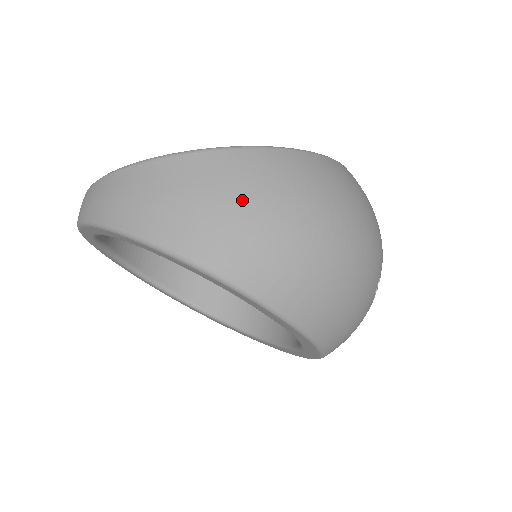
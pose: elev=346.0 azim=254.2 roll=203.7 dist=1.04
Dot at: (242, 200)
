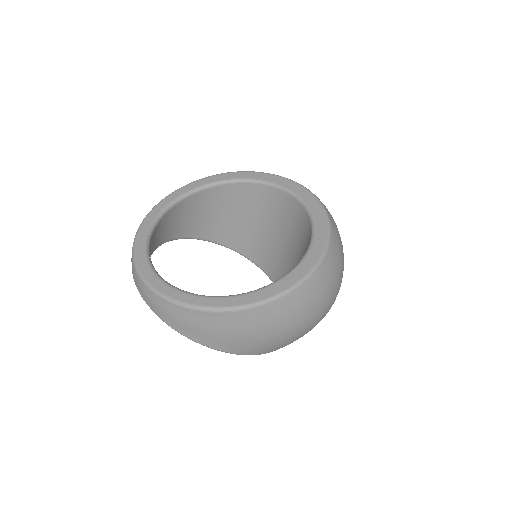
Dot at: (263, 333)
